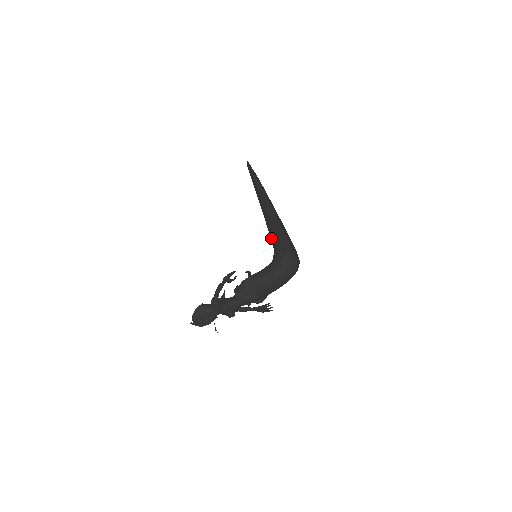
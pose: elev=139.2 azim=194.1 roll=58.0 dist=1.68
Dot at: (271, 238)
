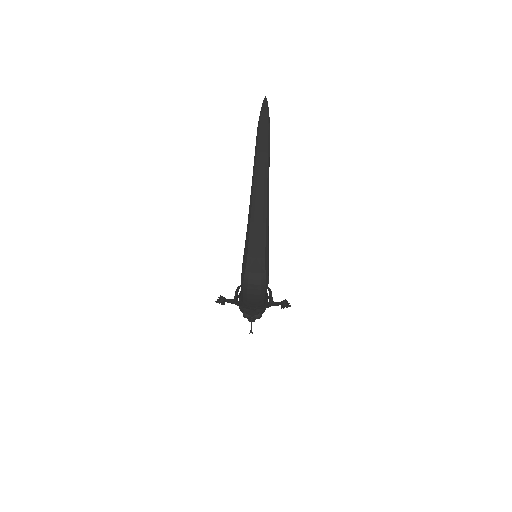
Dot at: occluded
